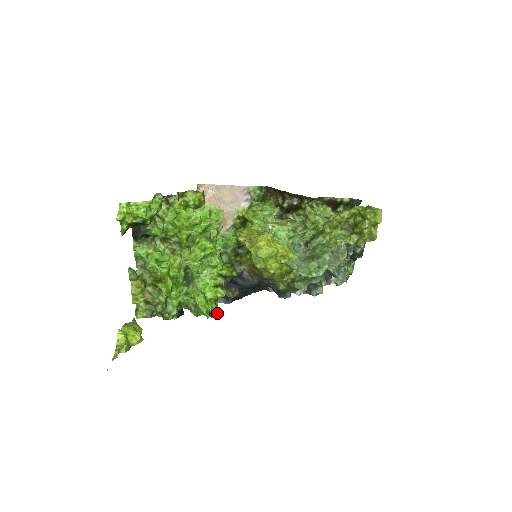
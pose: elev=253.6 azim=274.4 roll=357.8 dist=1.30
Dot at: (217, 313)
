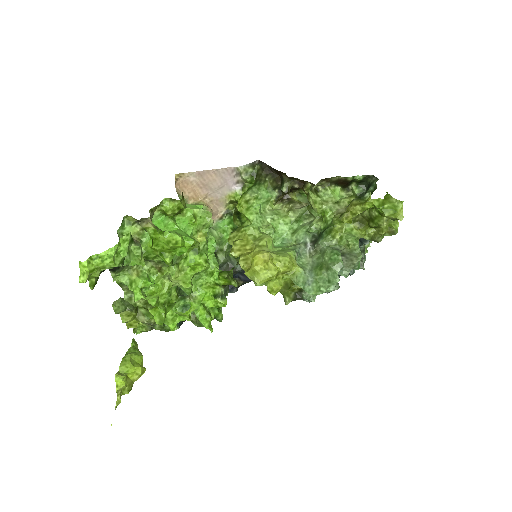
Dot at: (221, 317)
